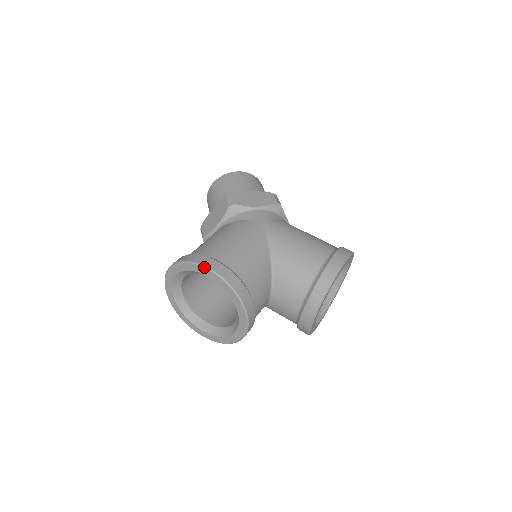
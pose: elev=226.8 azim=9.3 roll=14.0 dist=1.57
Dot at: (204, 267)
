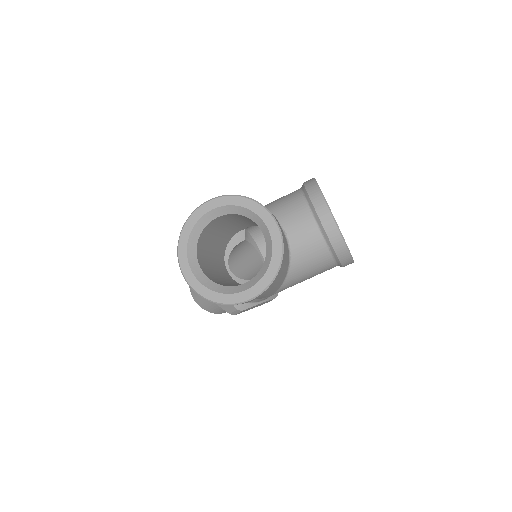
Dot at: (203, 204)
